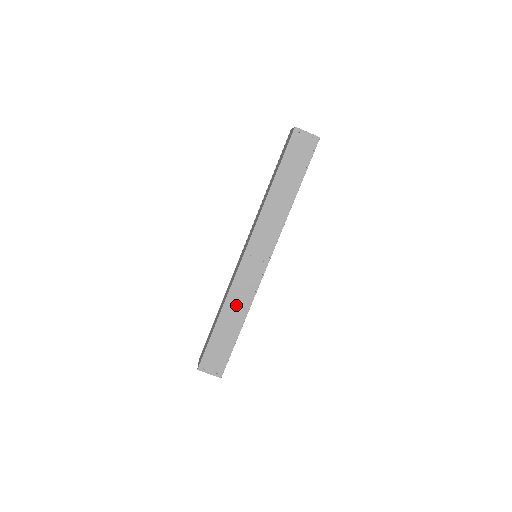
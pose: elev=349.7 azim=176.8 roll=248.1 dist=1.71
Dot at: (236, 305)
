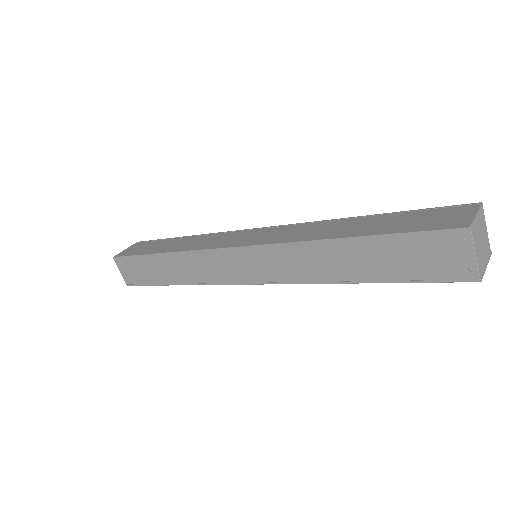
Dot at: (186, 267)
